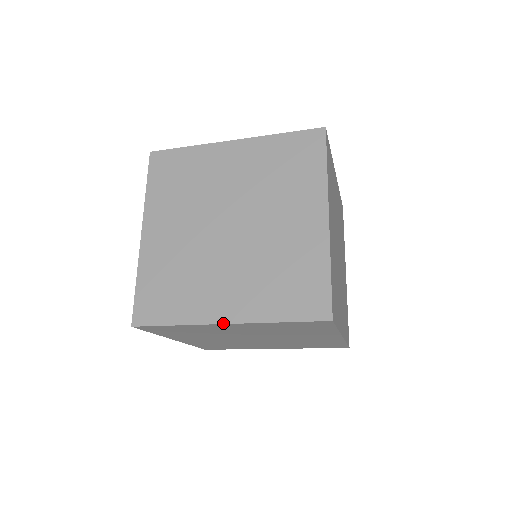
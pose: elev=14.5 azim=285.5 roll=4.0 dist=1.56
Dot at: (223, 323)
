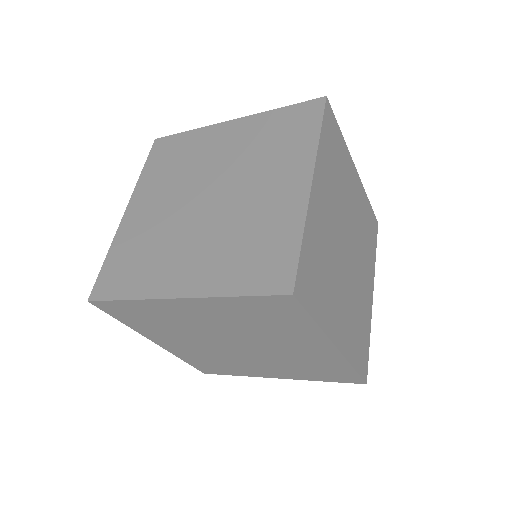
Dot at: (174, 297)
